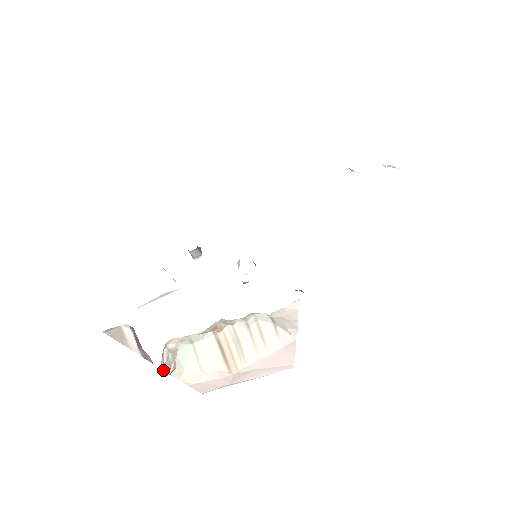
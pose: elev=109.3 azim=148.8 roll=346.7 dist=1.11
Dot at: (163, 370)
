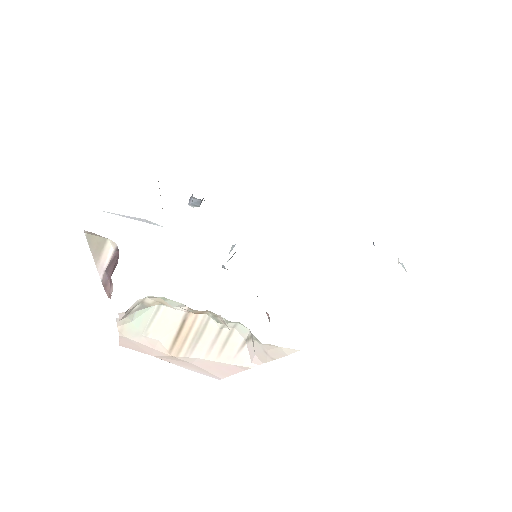
Dot at: (120, 315)
